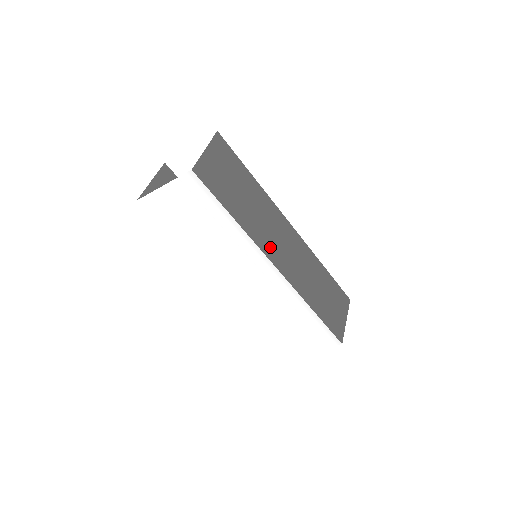
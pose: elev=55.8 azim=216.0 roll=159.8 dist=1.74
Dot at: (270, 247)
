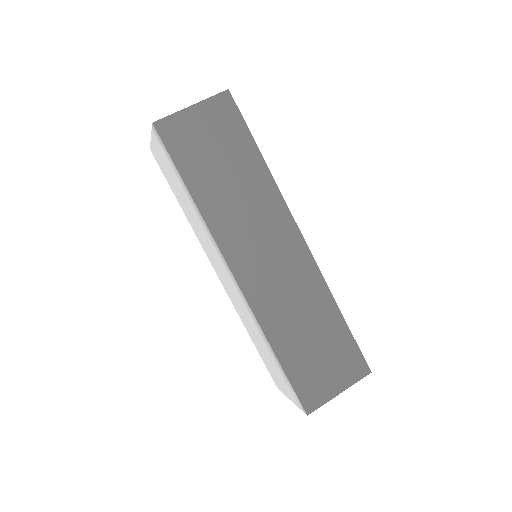
Dot at: (237, 247)
